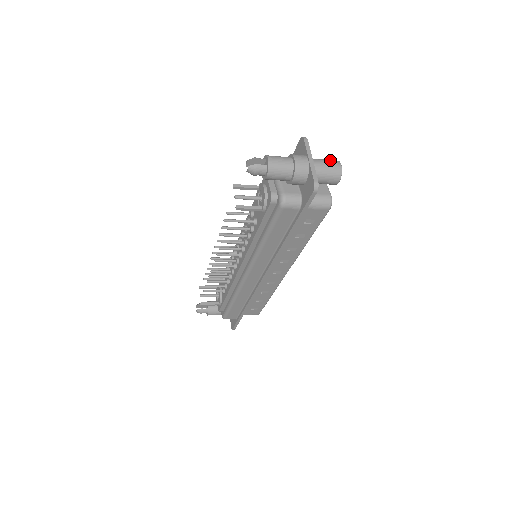
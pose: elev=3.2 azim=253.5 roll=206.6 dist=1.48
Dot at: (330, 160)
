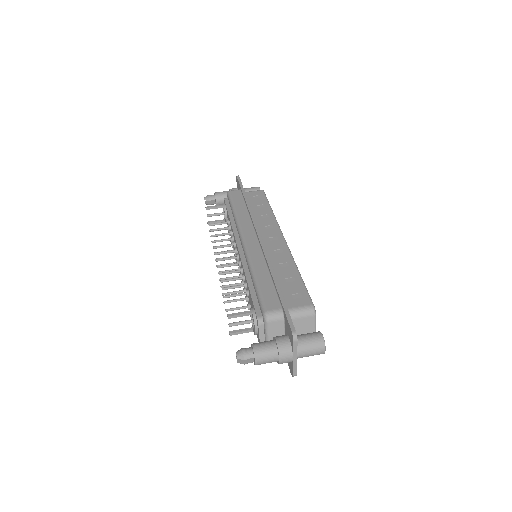
Dot at: (316, 347)
